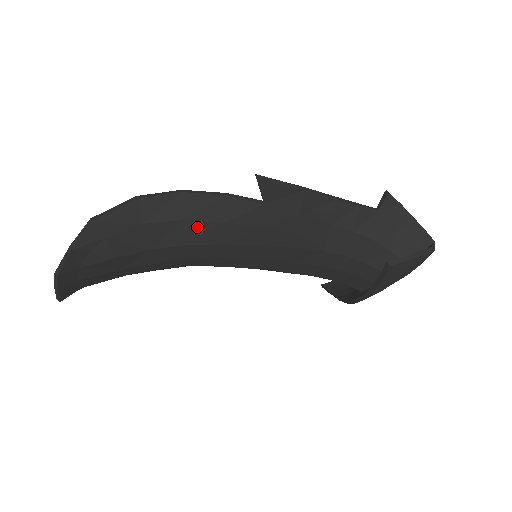
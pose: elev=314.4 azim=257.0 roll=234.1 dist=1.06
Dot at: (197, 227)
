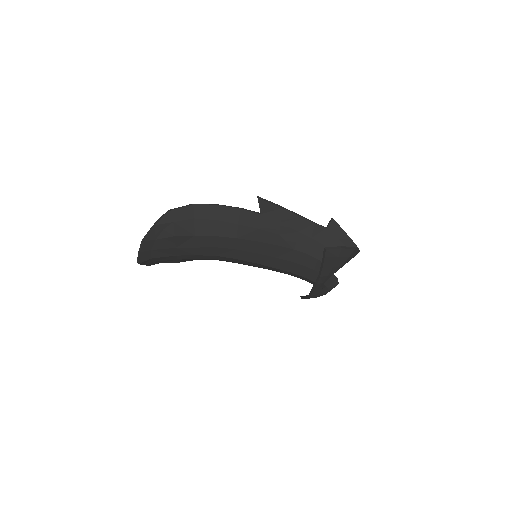
Dot at: (223, 225)
